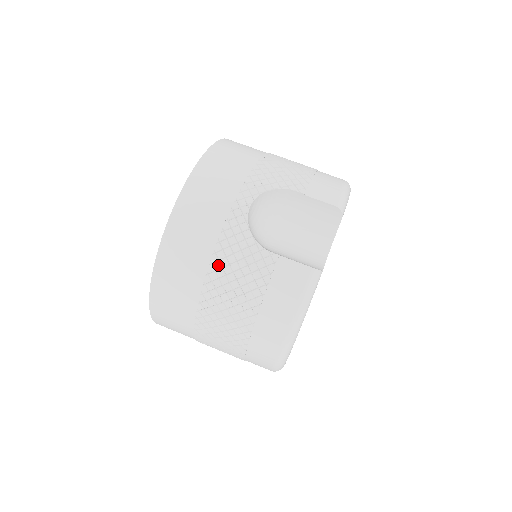
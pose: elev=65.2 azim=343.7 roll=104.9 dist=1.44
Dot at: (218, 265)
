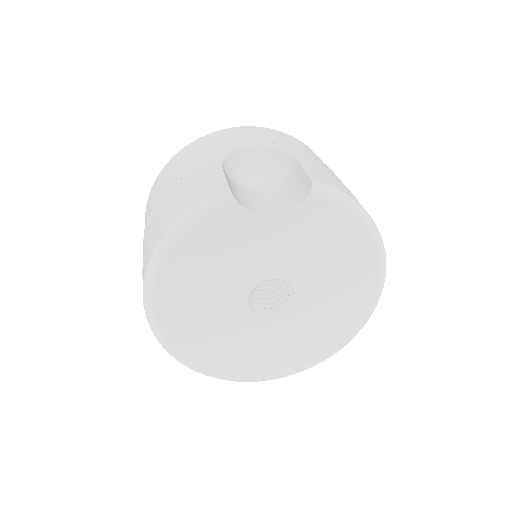
Dot at: (190, 165)
